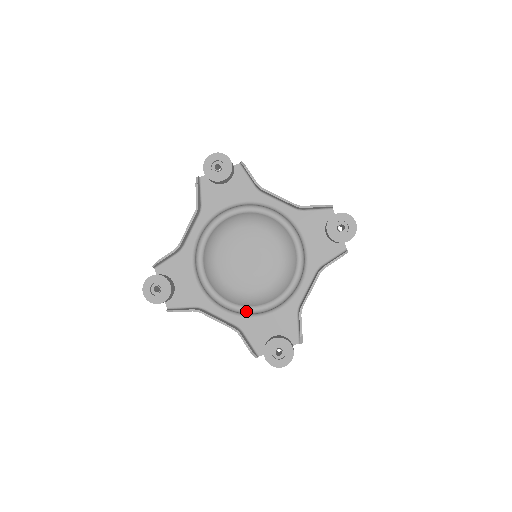
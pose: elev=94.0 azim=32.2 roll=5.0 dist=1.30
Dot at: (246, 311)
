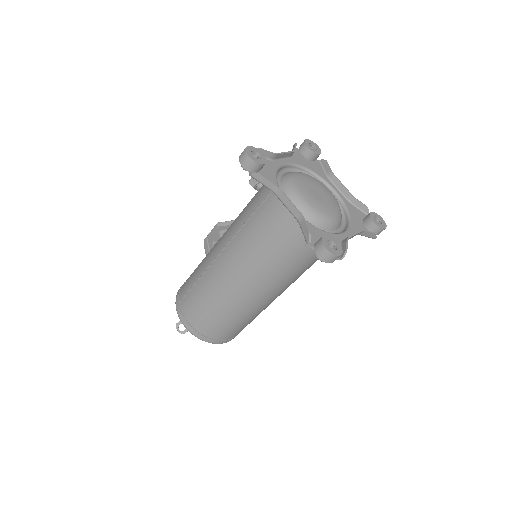
Dot at: occluded
